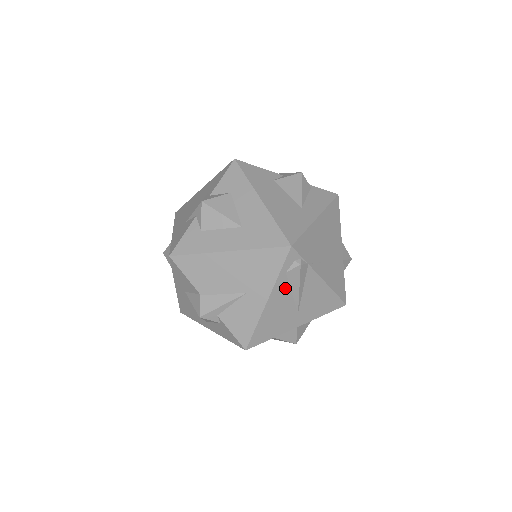
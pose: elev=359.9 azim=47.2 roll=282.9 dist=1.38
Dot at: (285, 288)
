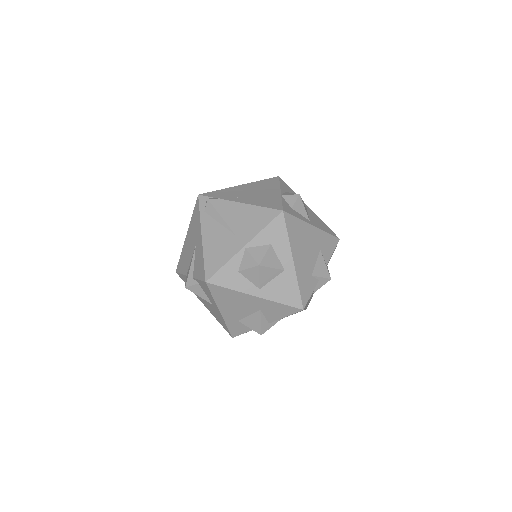
Dot at: (211, 222)
